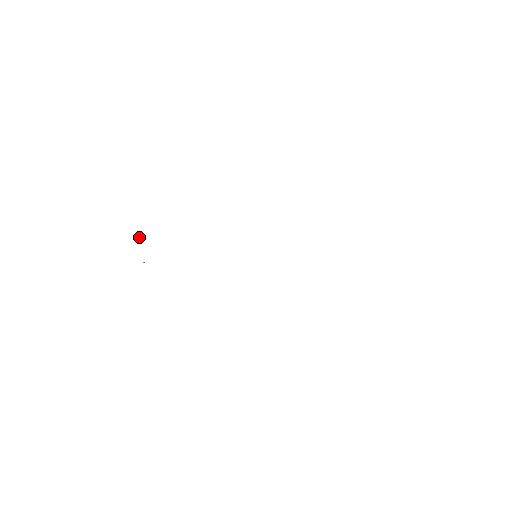
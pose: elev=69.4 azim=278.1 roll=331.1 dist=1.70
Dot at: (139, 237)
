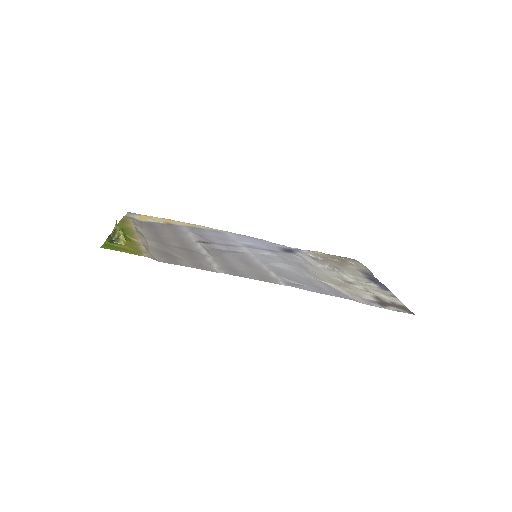
Dot at: (117, 238)
